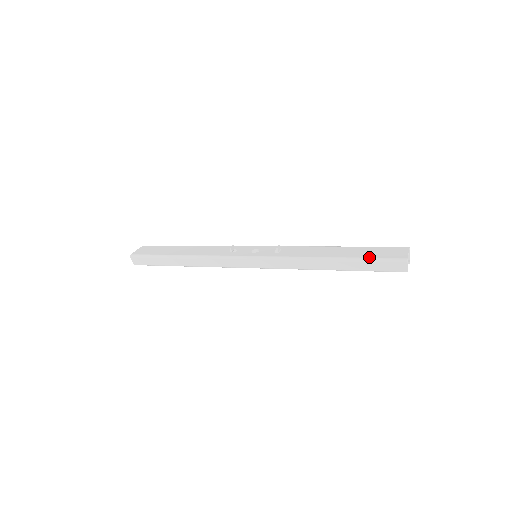
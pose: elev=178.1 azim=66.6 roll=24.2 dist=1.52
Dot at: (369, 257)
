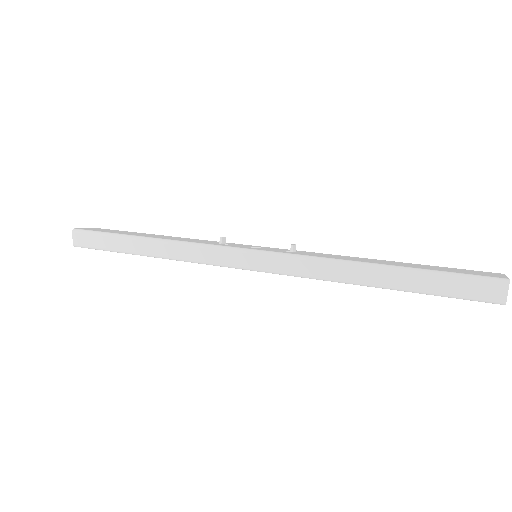
Dot at: (442, 270)
